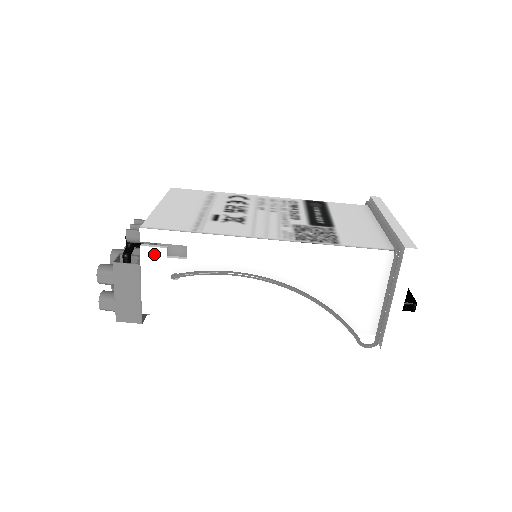
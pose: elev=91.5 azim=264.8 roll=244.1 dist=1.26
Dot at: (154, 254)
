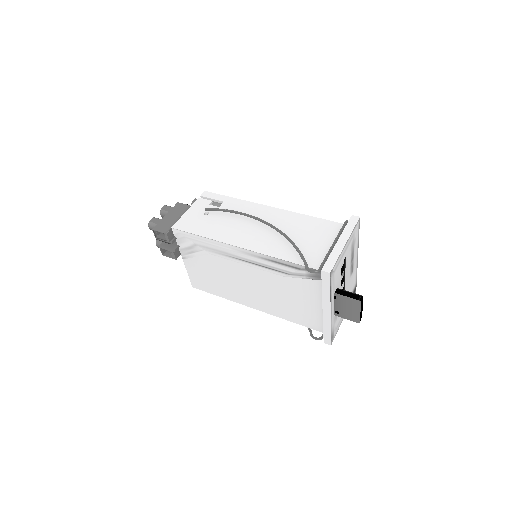
Dot at: (203, 202)
